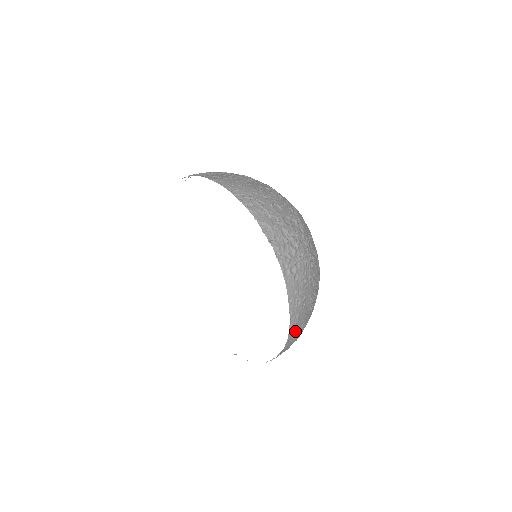
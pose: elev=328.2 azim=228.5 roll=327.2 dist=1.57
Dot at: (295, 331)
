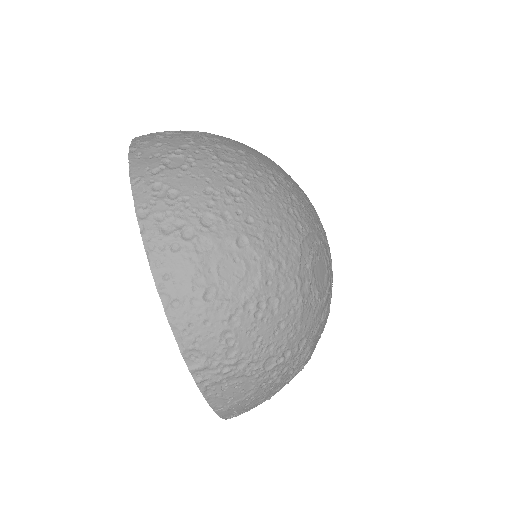
Dot at: occluded
